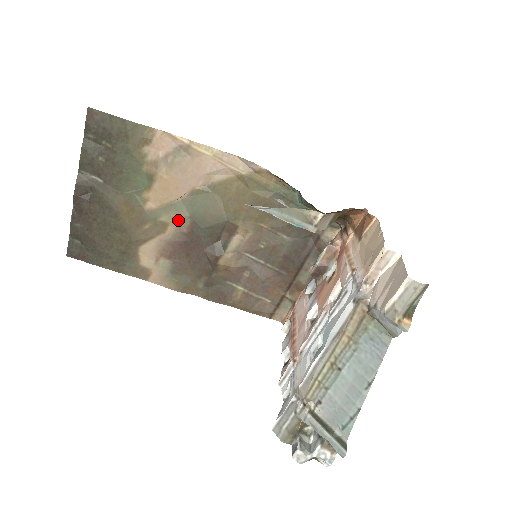
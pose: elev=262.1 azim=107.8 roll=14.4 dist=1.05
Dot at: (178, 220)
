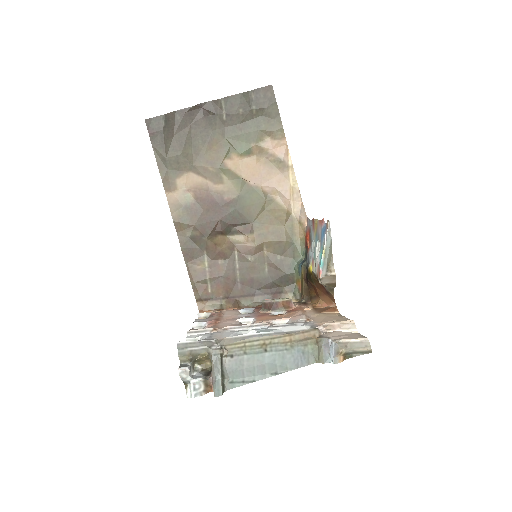
Dot at: (230, 188)
